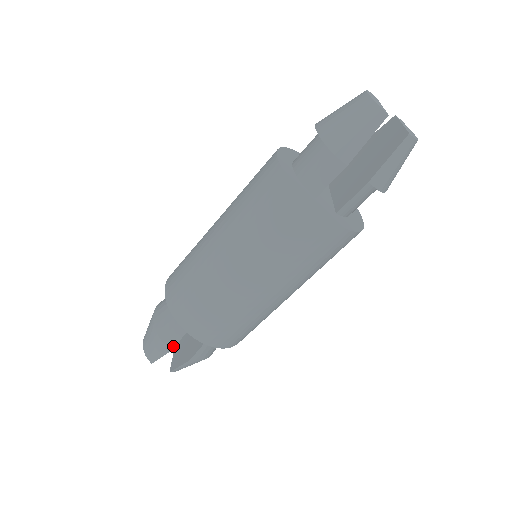
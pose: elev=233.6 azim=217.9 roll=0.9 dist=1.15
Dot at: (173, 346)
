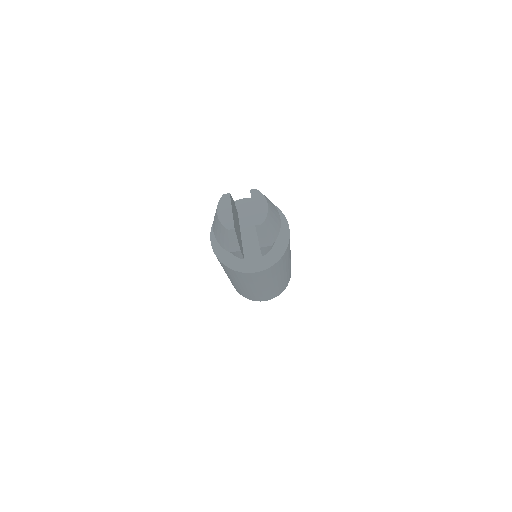
Dot at: occluded
